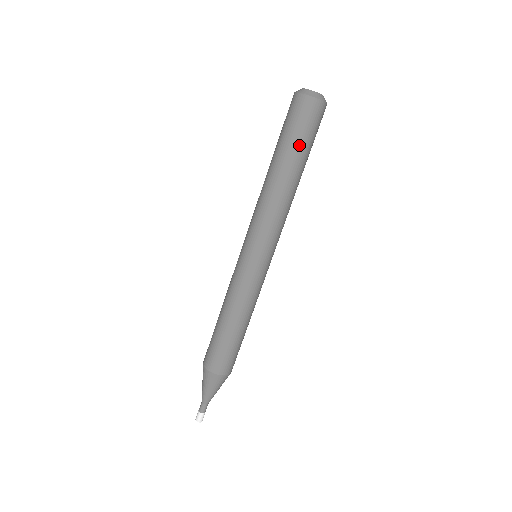
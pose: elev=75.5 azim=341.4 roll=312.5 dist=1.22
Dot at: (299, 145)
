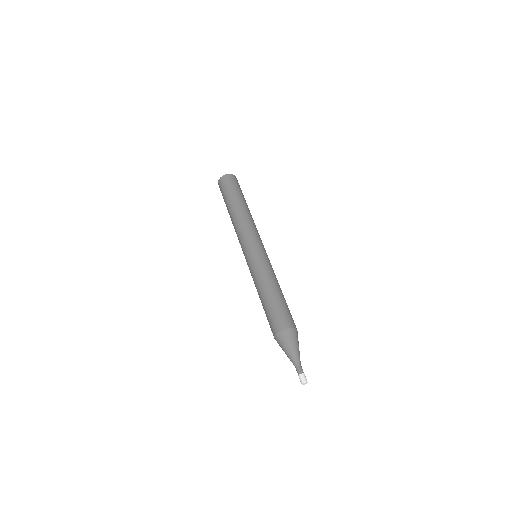
Dot at: (234, 193)
